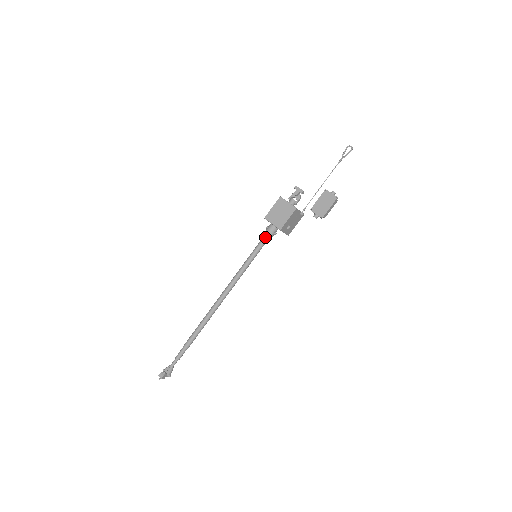
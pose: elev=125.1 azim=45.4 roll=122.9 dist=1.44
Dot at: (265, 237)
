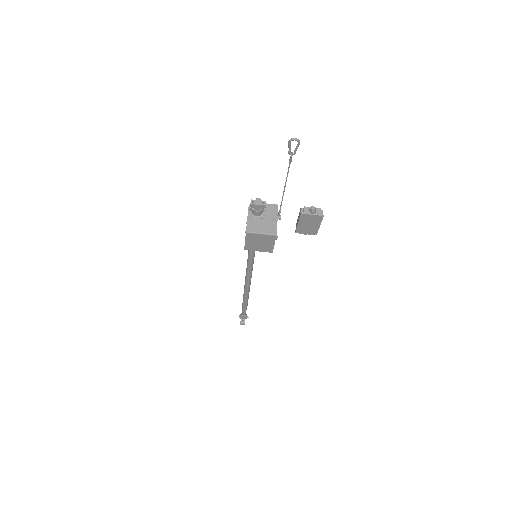
Dot at: occluded
